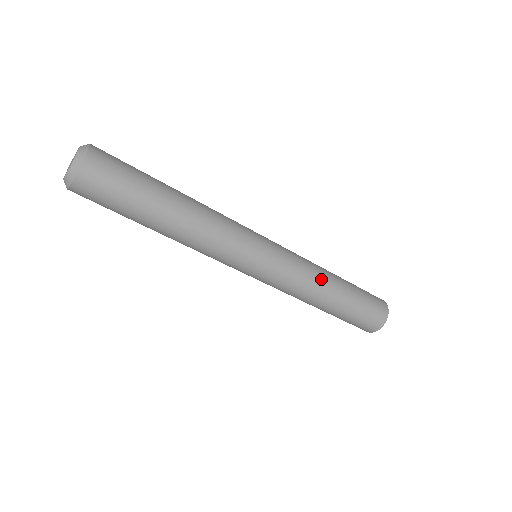
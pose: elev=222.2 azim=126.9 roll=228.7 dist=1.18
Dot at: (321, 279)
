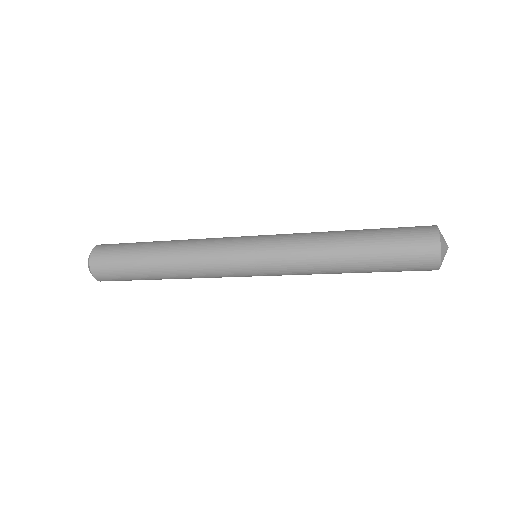
Dot at: (324, 271)
